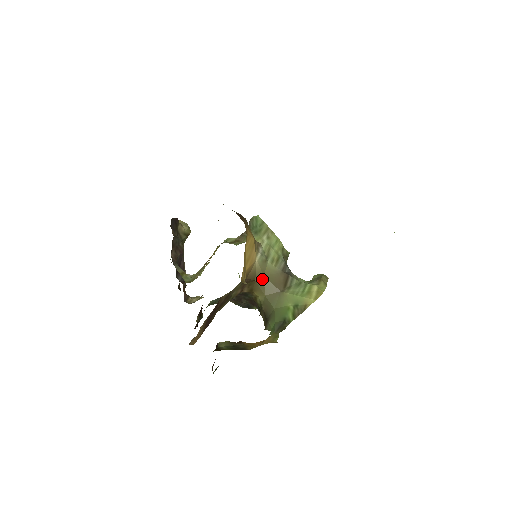
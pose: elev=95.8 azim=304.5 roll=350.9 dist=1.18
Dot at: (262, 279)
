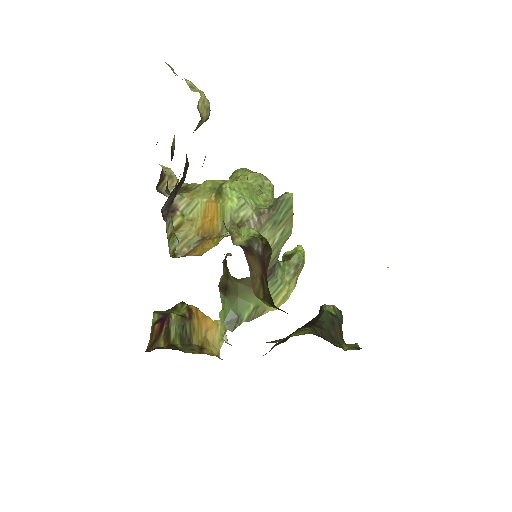
Dot at: (245, 278)
